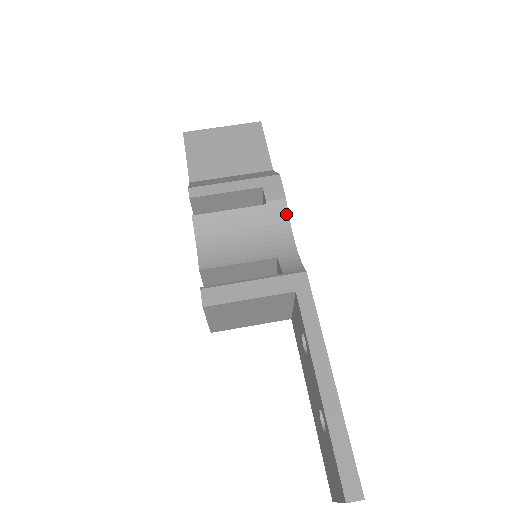
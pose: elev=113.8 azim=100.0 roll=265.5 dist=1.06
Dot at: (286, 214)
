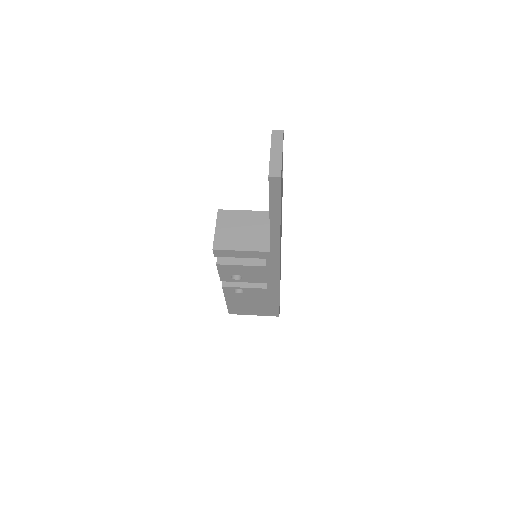
Dot at: occluded
